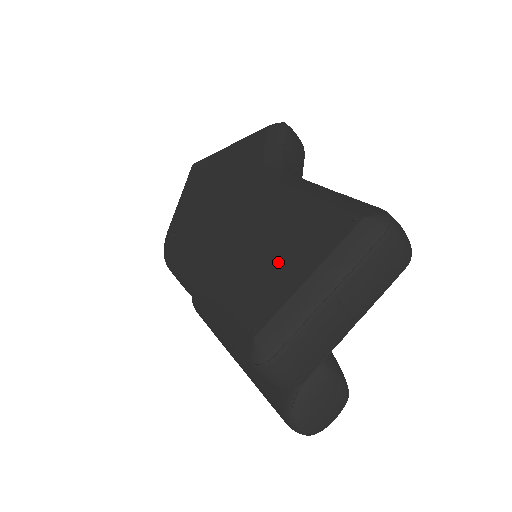
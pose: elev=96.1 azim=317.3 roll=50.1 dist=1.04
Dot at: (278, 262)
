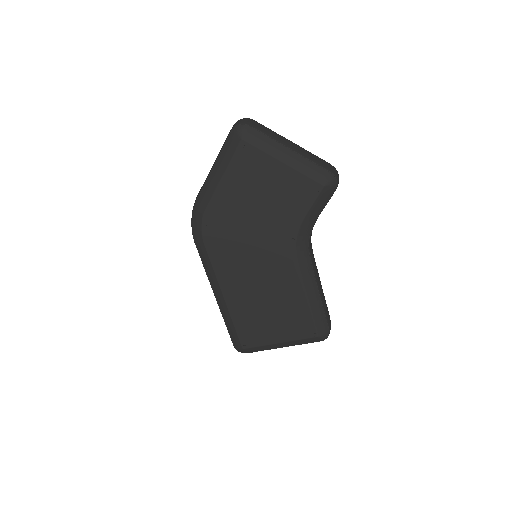
Dot at: (270, 323)
